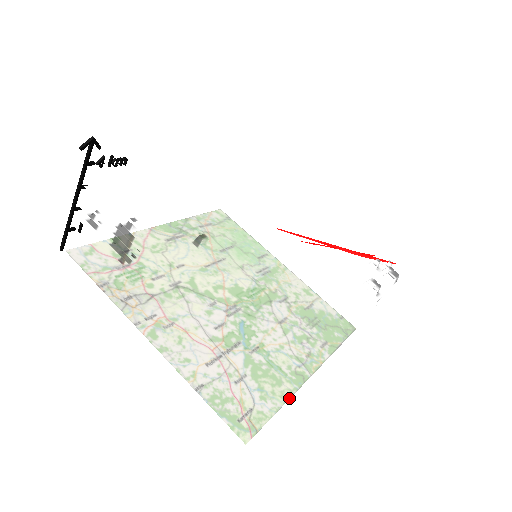
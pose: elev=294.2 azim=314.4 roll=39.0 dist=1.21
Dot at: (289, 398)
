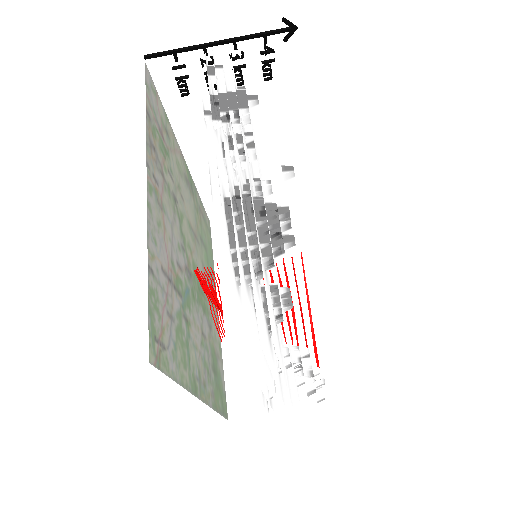
Dot at: (184, 387)
